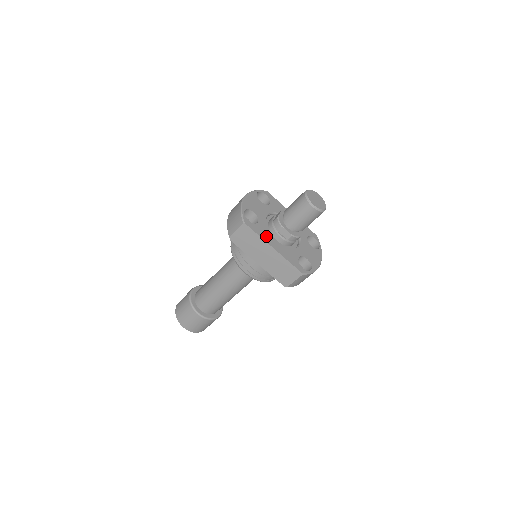
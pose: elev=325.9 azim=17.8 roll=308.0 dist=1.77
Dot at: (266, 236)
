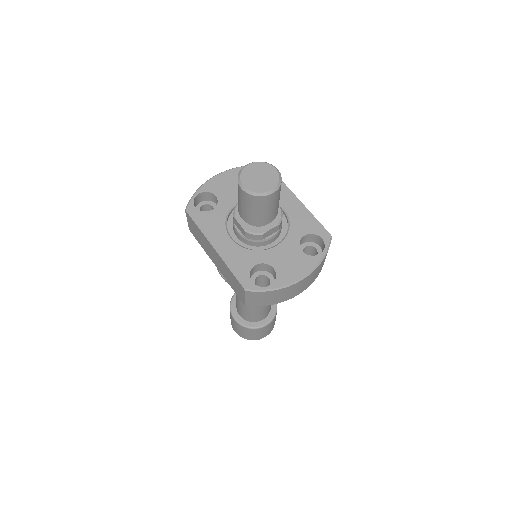
Dot at: (212, 229)
